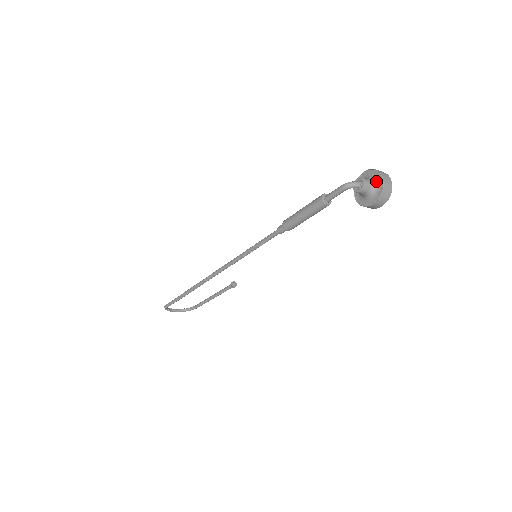
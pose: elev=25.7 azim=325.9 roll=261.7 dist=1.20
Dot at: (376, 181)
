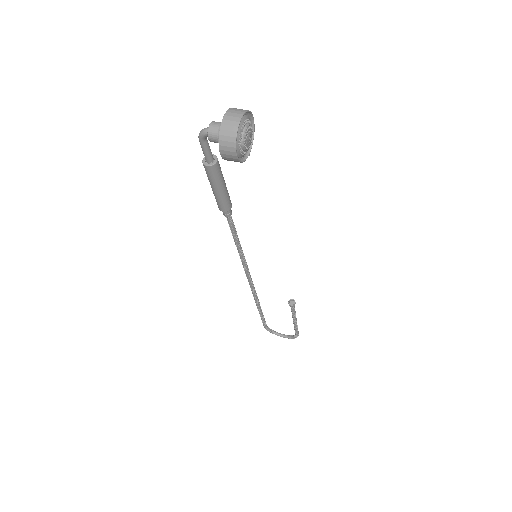
Dot at: occluded
